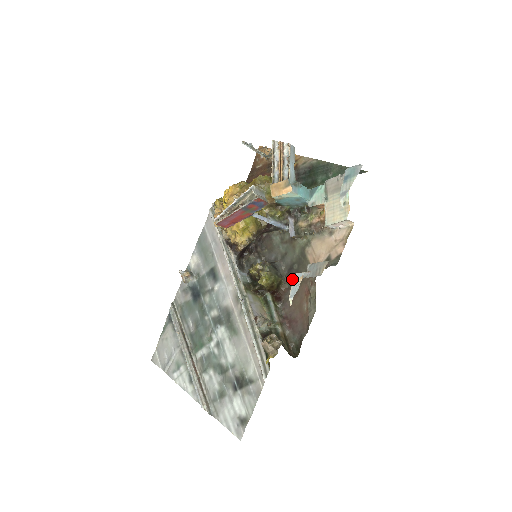
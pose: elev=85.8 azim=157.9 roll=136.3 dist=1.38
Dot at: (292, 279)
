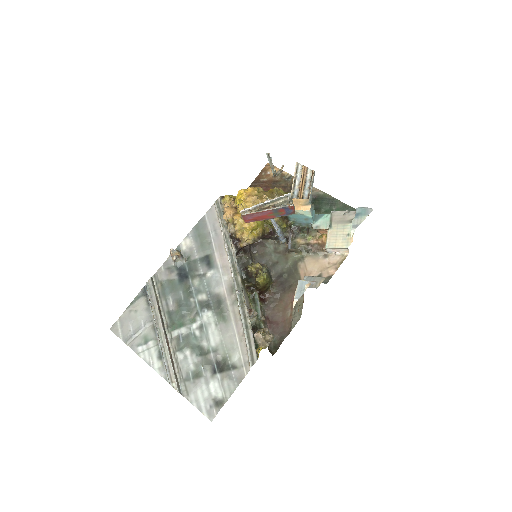
Dot at: (280, 286)
